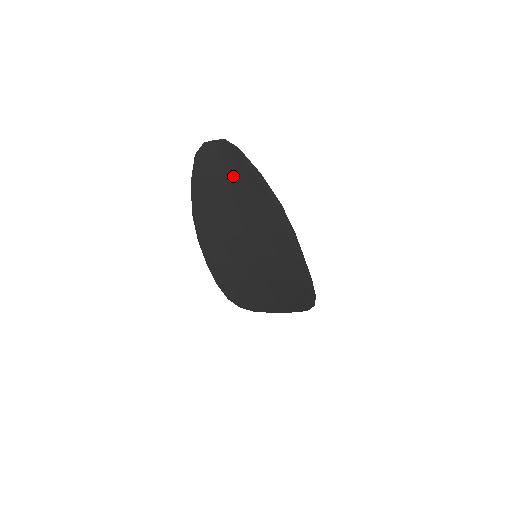
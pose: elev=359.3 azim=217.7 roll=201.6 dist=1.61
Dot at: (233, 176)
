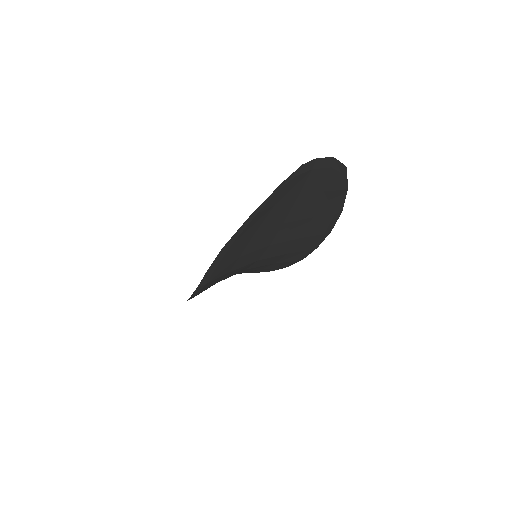
Dot at: (308, 195)
